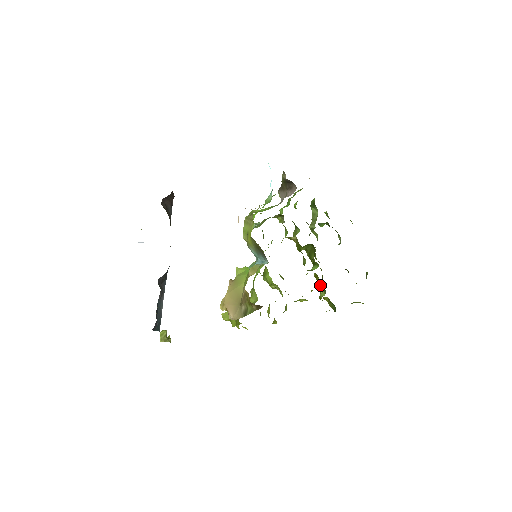
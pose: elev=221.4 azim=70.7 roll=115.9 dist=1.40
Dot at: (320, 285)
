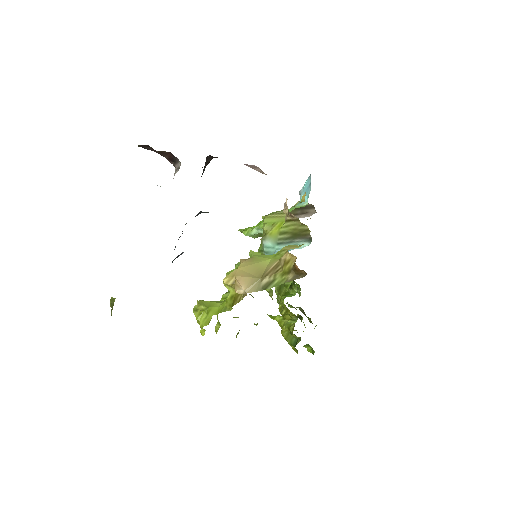
Dot at: (286, 316)
